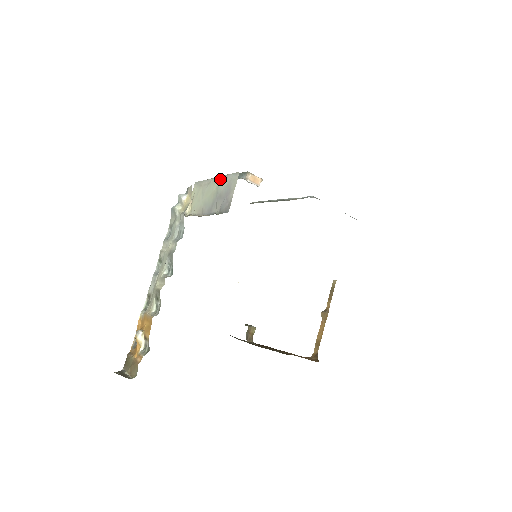
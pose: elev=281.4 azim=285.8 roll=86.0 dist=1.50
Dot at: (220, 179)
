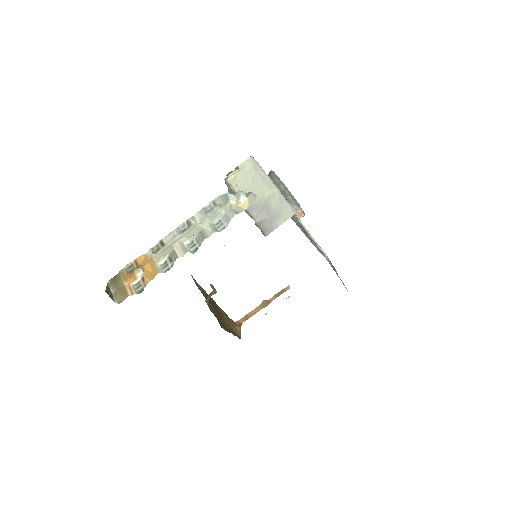
Dot at: (277, 193)
